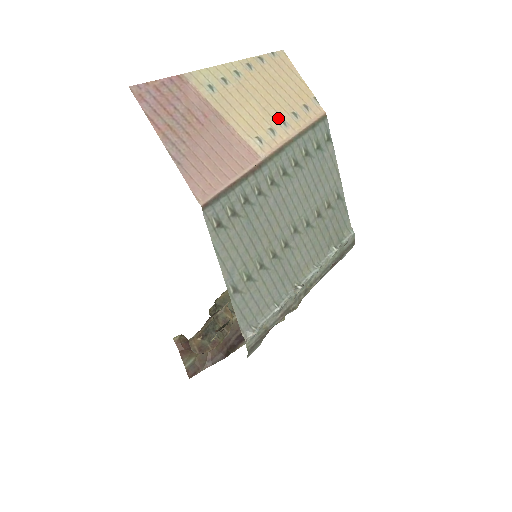
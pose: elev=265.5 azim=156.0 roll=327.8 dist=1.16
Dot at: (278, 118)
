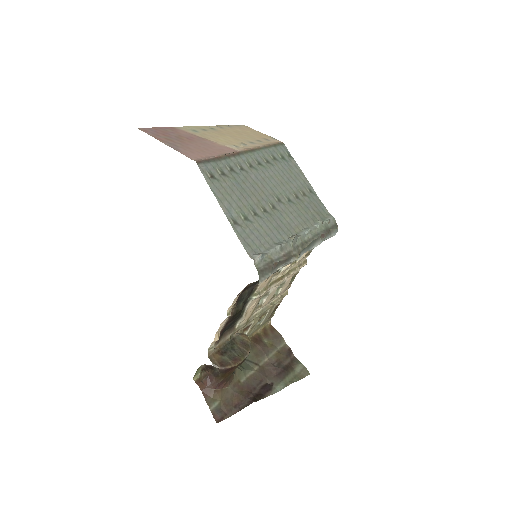
Dot at: (247, 141)
